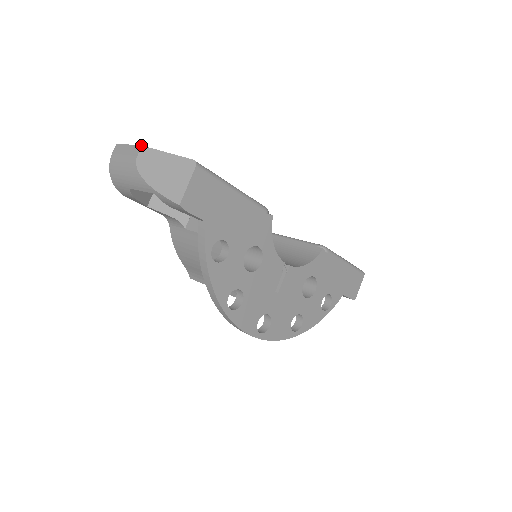
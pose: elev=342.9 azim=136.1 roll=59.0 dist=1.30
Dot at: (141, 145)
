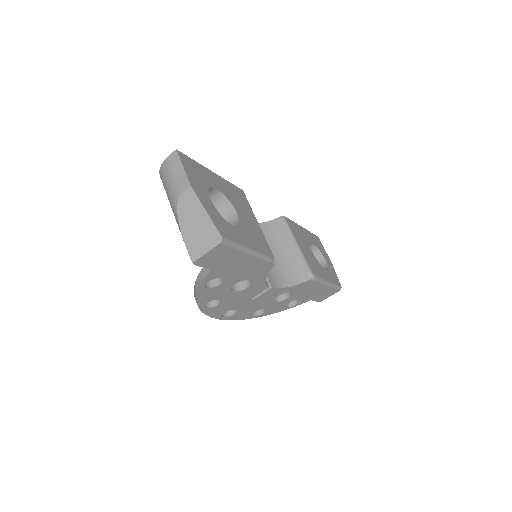
Dot at: (190, 184)
